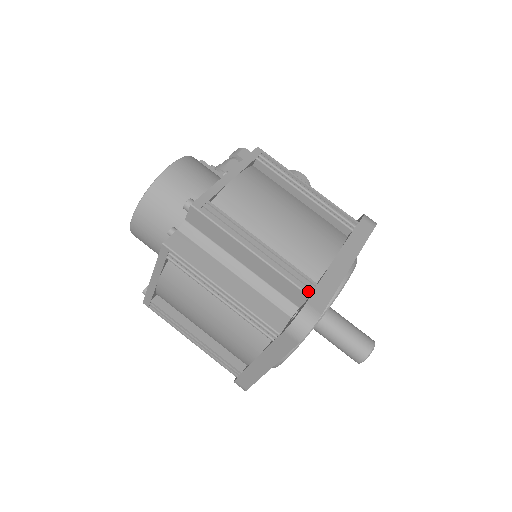
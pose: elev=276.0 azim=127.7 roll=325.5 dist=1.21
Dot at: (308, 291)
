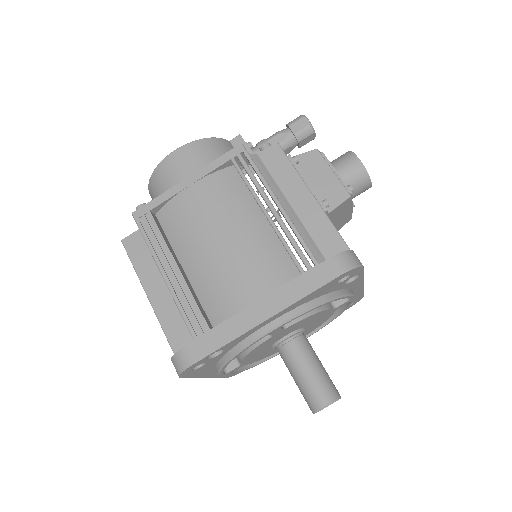
Dot at: (194, 334)
